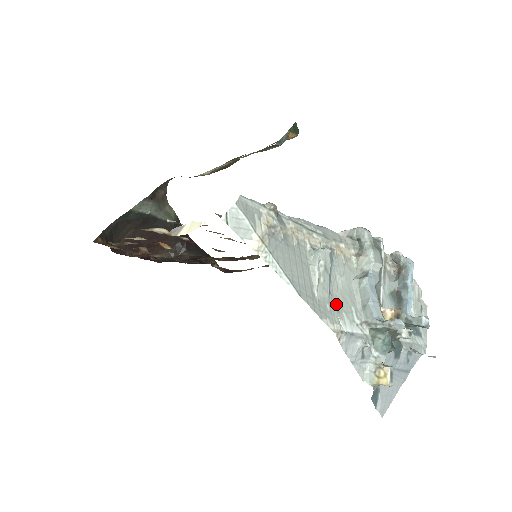
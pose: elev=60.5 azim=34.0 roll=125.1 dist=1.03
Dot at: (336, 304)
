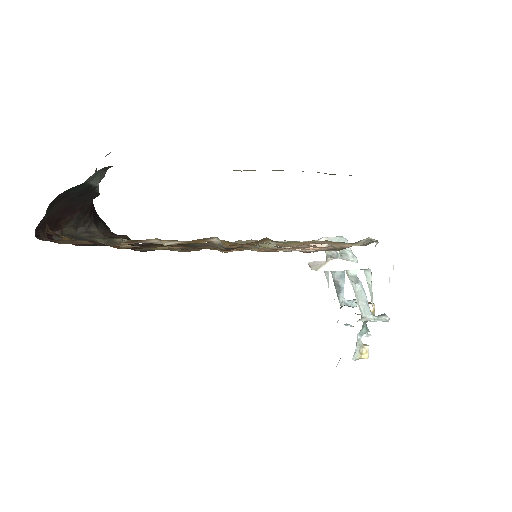
Dot at: occluded
